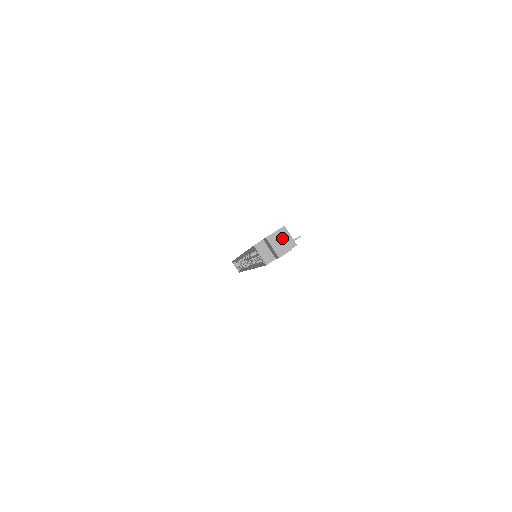
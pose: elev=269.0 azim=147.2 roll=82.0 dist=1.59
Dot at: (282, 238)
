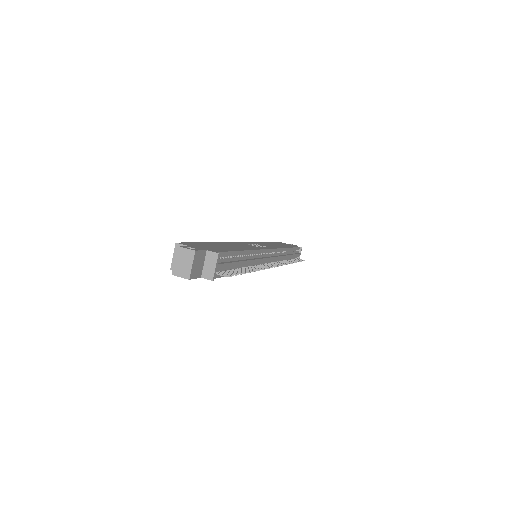
Dot at: (190, 261)
